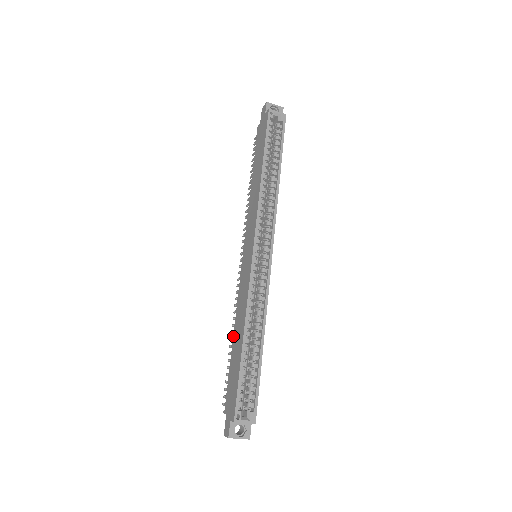
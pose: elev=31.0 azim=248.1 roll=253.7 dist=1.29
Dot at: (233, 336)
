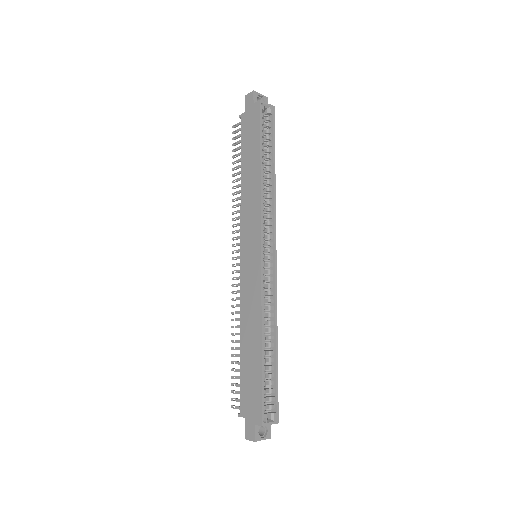
Dot at: (241, 339)
